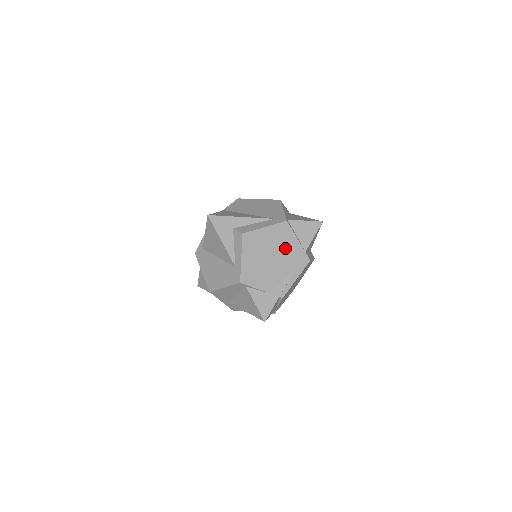
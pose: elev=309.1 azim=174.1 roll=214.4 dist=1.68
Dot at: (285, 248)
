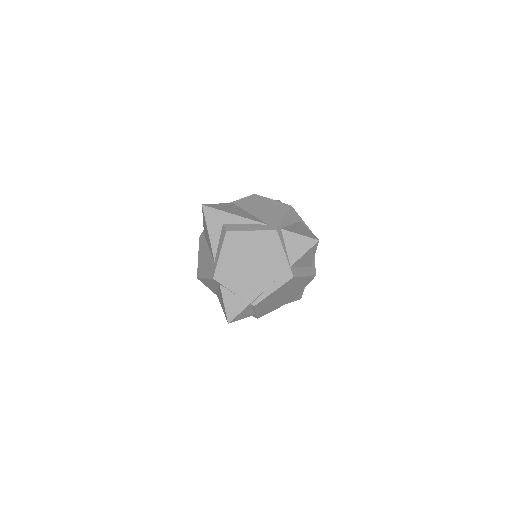
Dot at: (268, 257)
